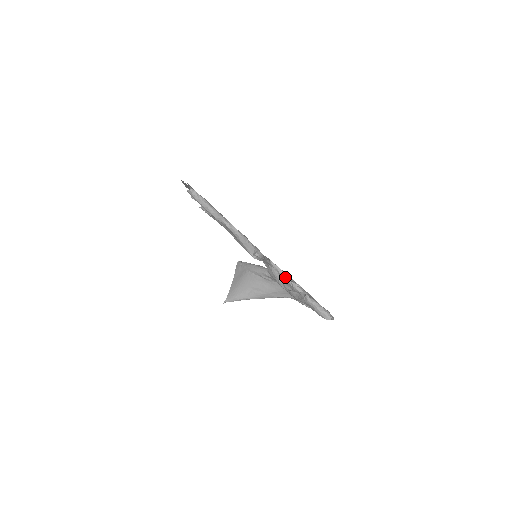
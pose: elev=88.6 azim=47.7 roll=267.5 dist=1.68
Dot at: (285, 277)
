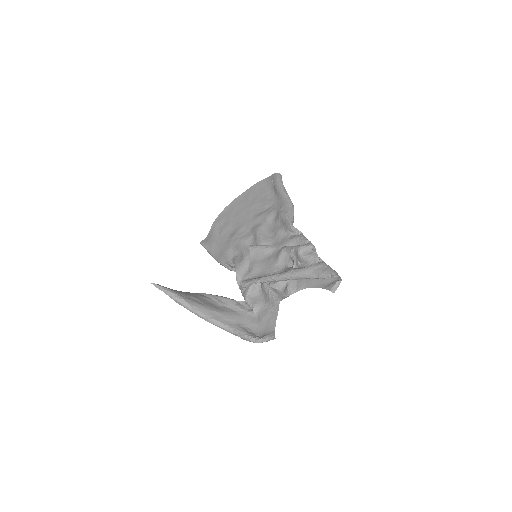
Dot at: occluded
